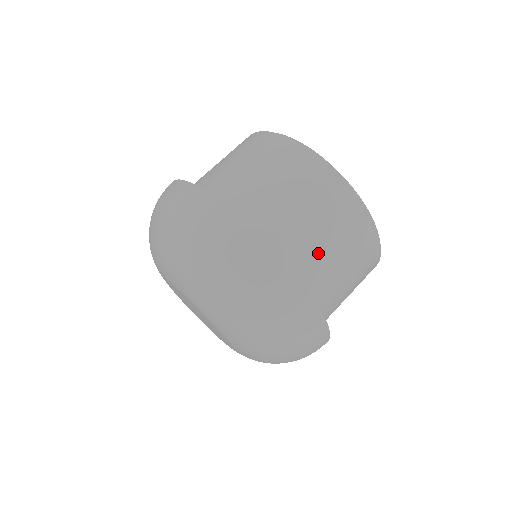
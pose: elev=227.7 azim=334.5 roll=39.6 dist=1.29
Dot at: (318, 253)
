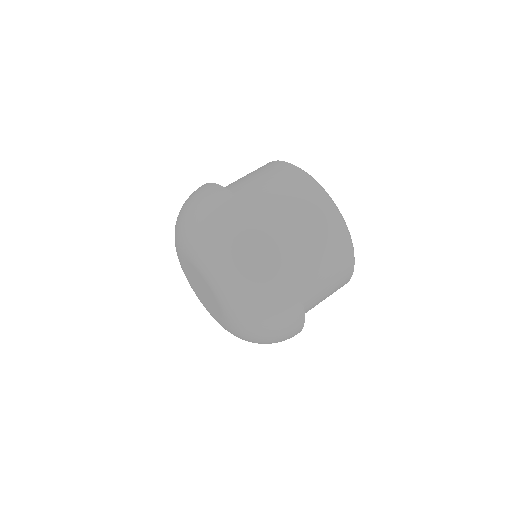
Dot at: (314, 306)
